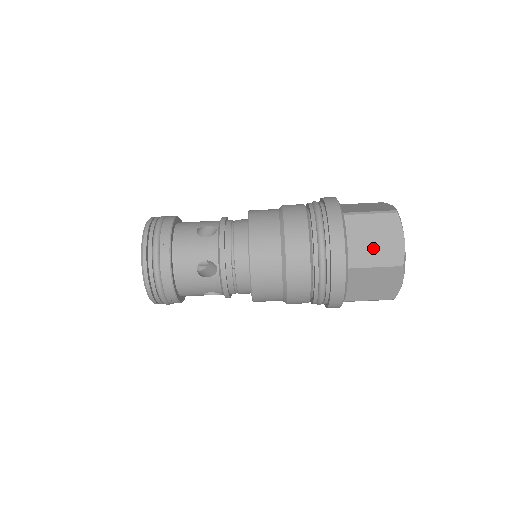
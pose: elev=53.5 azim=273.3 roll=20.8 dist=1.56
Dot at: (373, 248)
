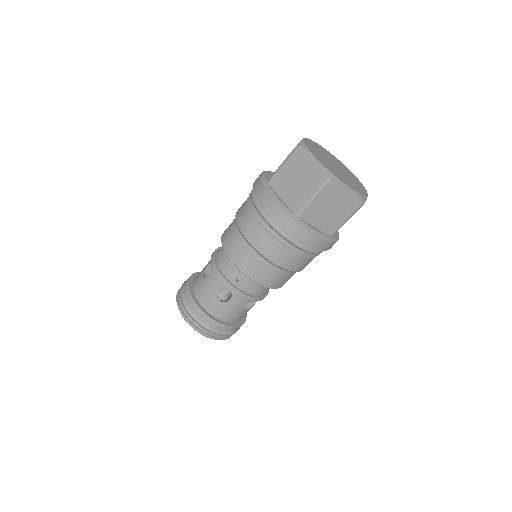
Dot at: (302, 187)
